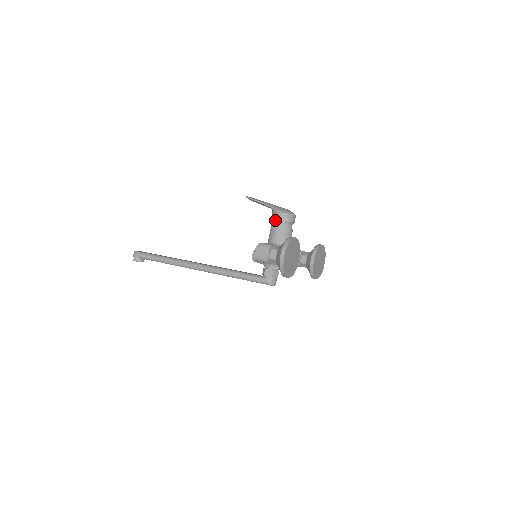
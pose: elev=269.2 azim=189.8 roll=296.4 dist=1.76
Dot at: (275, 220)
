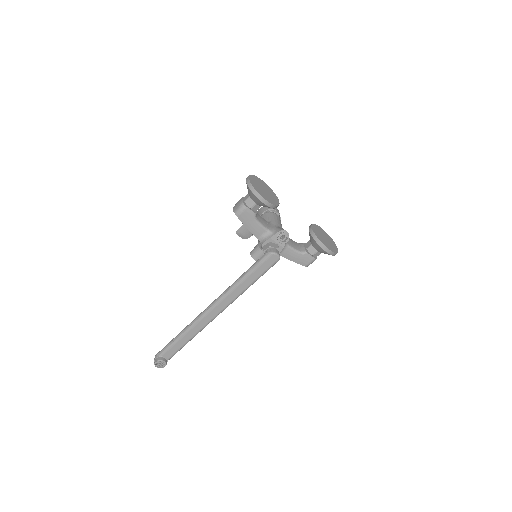
Dot at: occluded
